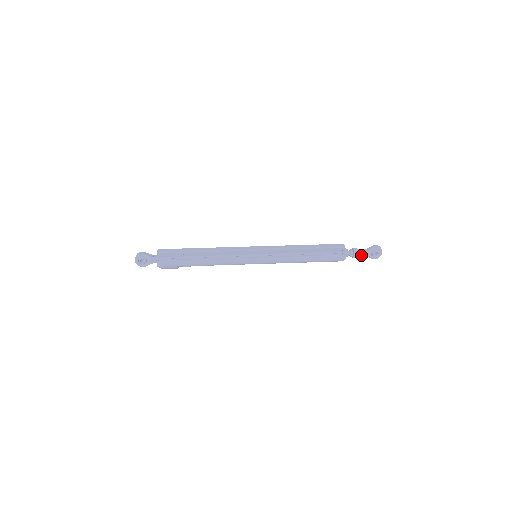
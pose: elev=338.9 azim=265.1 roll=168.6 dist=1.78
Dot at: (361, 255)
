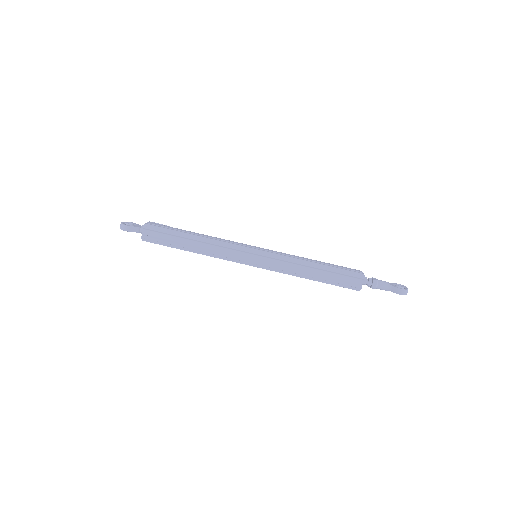
Dot at: (380, 288)
